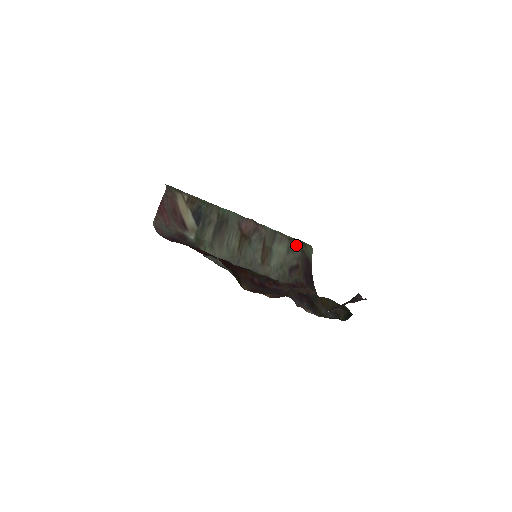
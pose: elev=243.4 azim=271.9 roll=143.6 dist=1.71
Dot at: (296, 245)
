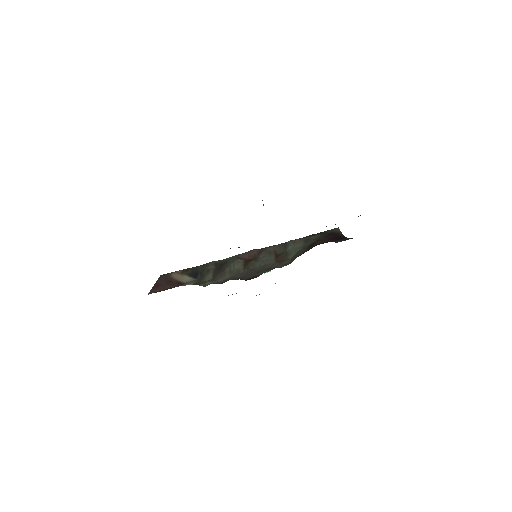
Dot at: (314, 235)
